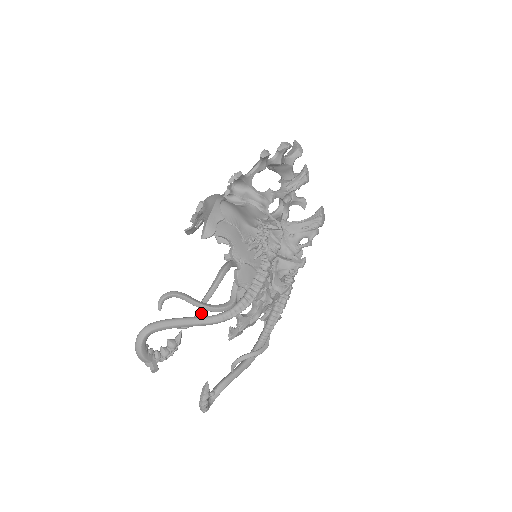
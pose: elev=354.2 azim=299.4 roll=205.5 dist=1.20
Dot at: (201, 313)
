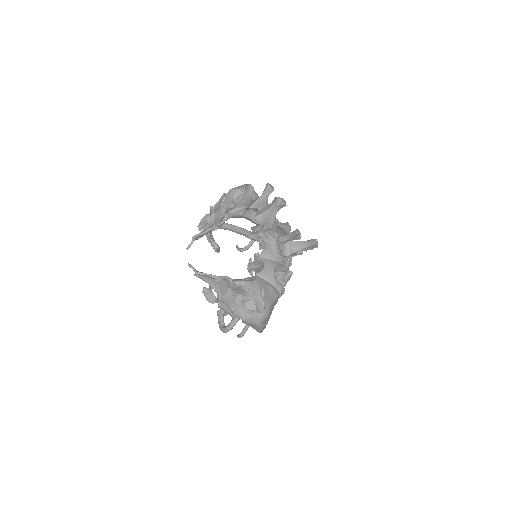
Dot at: occluded
